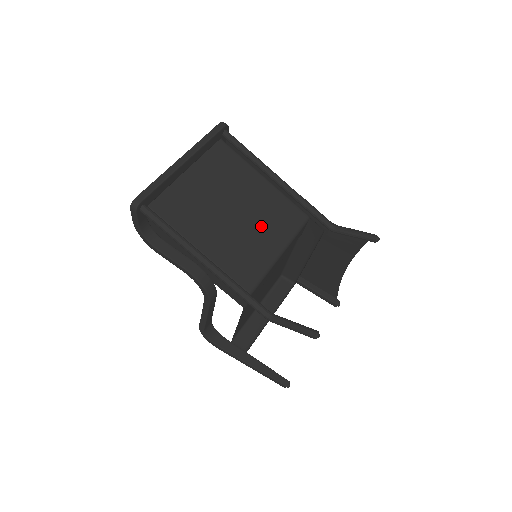
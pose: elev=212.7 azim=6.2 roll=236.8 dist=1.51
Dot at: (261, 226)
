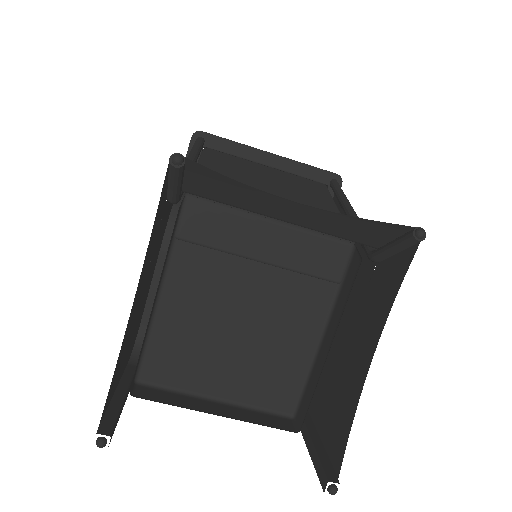
Dot at: occluded
